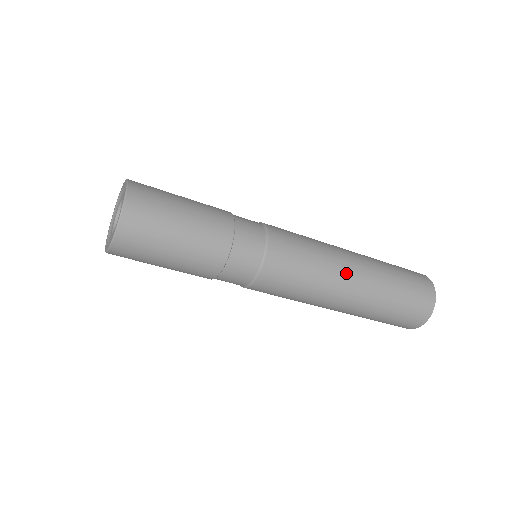
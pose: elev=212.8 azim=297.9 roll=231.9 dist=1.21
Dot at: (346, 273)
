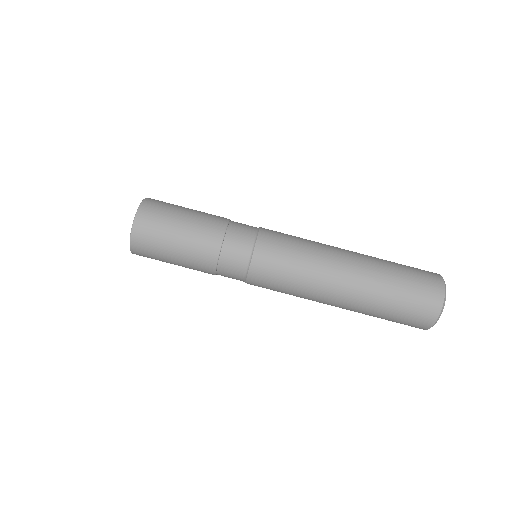
Dot at: occluded
